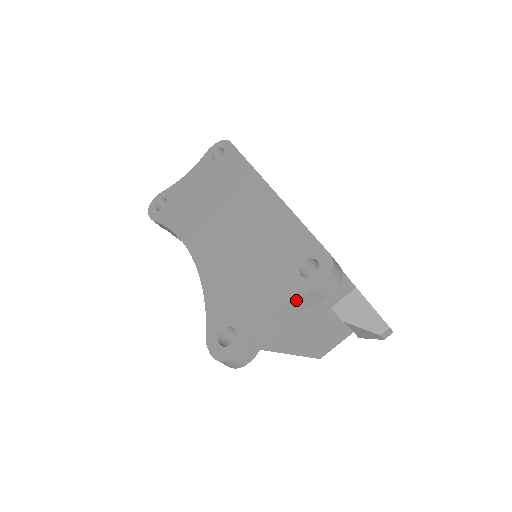
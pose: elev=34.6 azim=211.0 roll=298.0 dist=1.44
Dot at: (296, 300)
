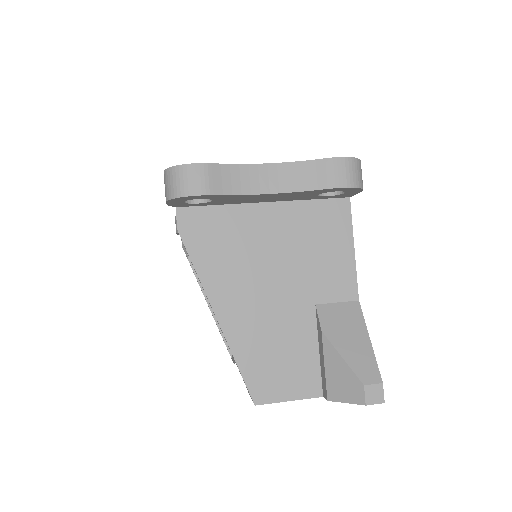
Dot at: (300, 165)
